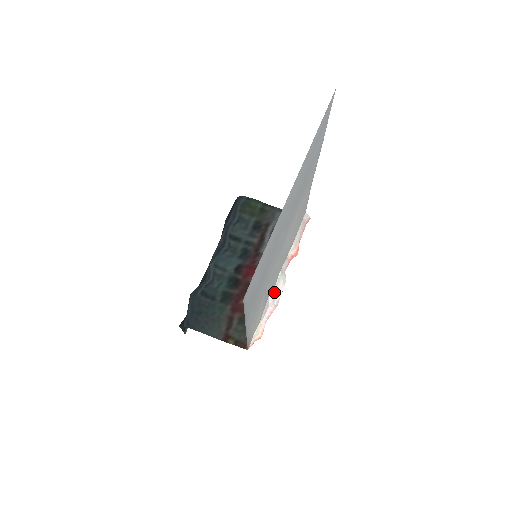
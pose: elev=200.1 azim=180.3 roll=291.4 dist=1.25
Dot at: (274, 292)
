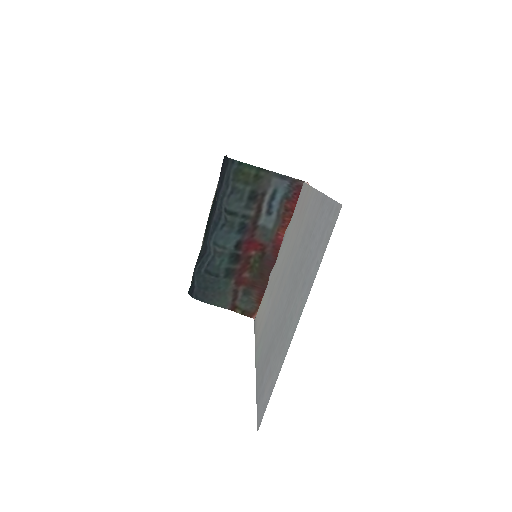
Dot at: occluded
